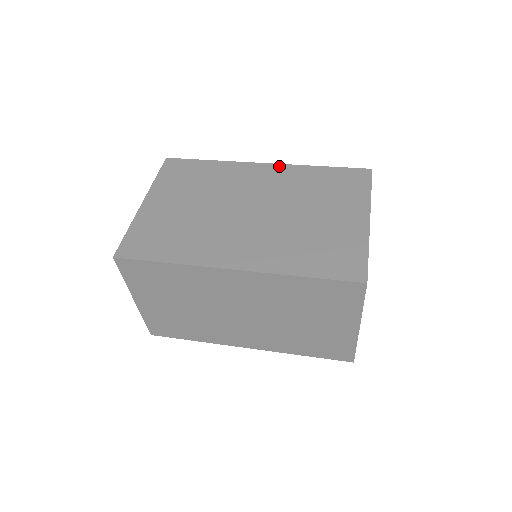
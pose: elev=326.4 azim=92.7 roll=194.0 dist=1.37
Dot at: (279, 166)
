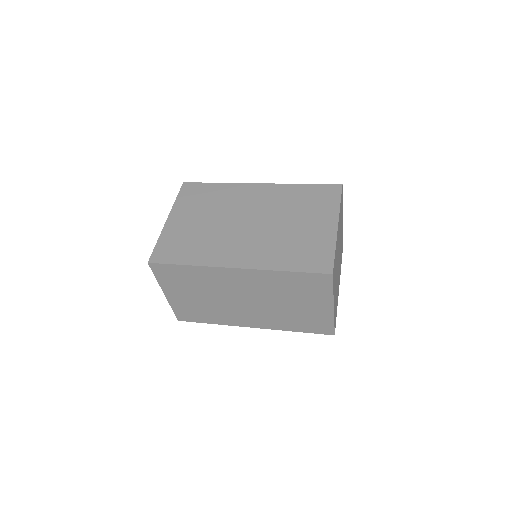
Dot at: (270, 185)
